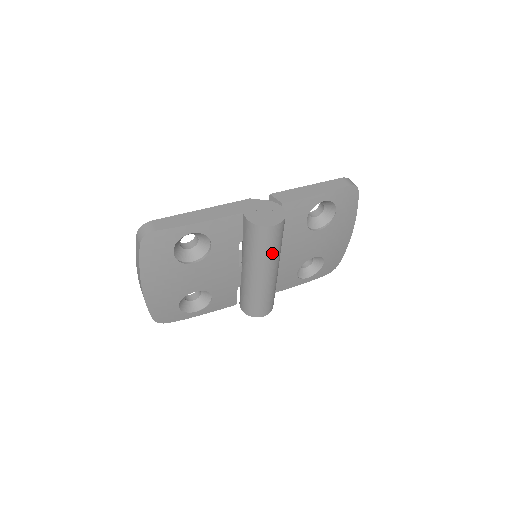
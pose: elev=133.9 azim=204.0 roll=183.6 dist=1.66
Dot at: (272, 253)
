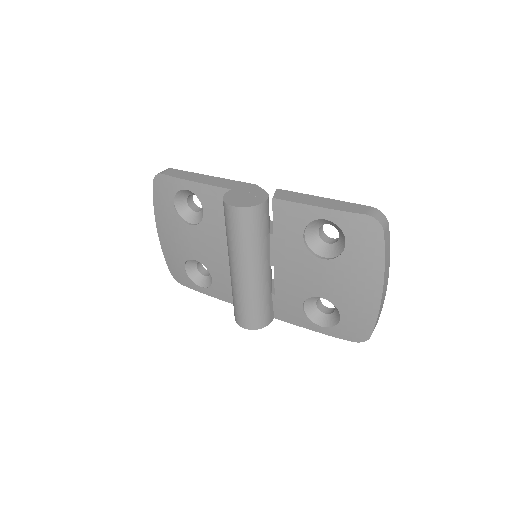
Dot at: (239, 244)
